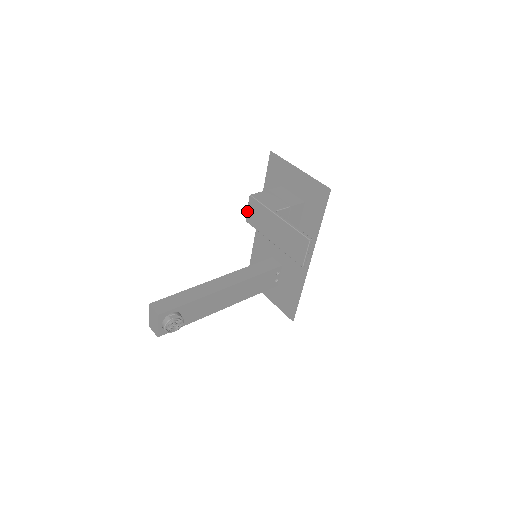
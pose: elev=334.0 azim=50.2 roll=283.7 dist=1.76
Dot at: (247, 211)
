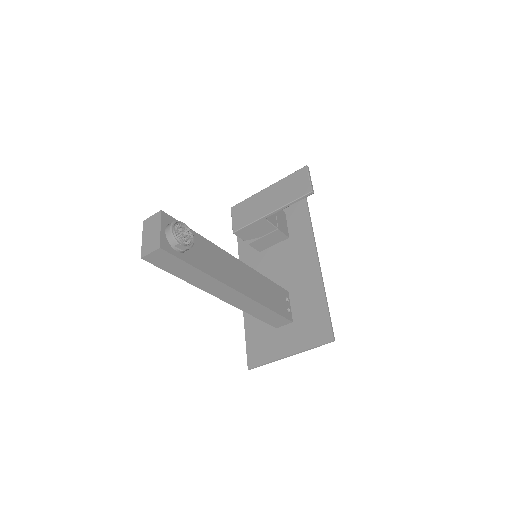
Dot at: (232, 222)
